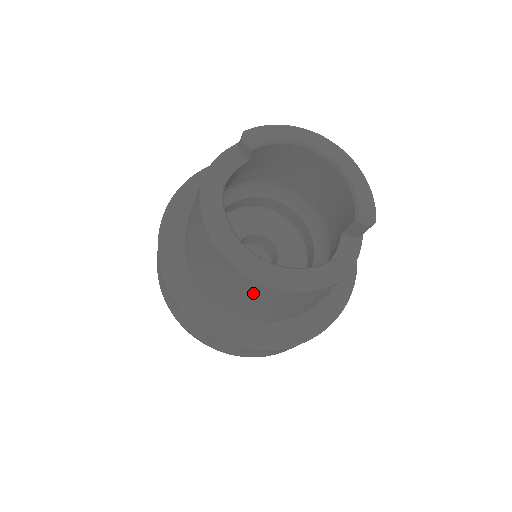
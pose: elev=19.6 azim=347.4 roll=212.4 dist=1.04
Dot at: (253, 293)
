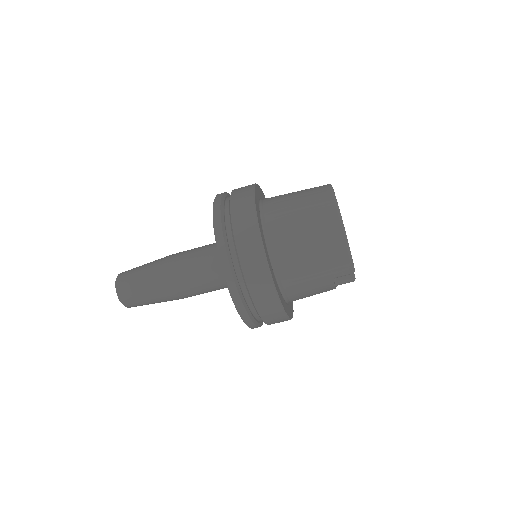
Dot at: (324, 234)
